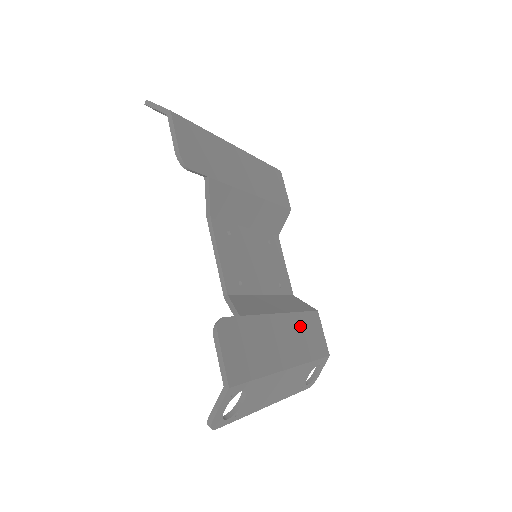
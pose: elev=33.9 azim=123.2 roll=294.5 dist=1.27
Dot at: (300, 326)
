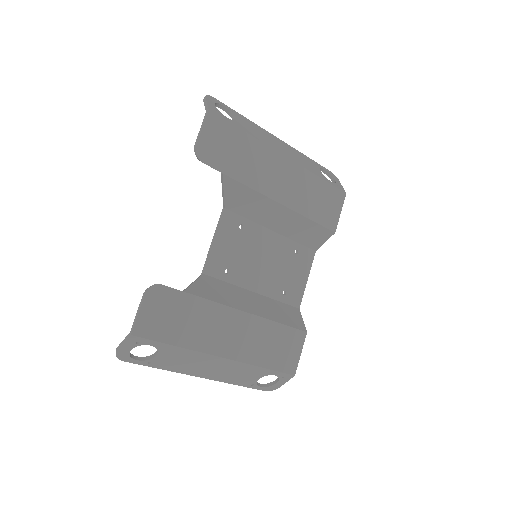
Dot at: (266, 333)
